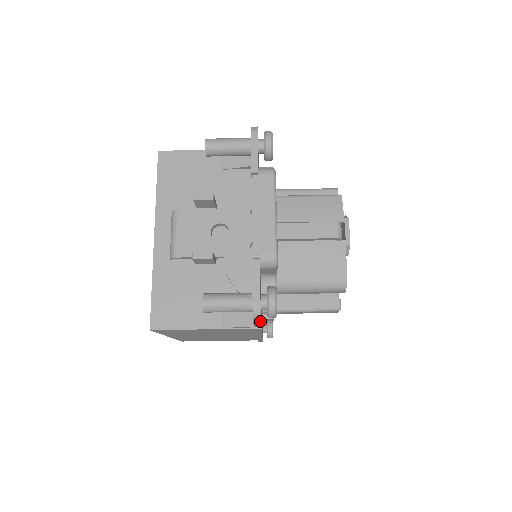
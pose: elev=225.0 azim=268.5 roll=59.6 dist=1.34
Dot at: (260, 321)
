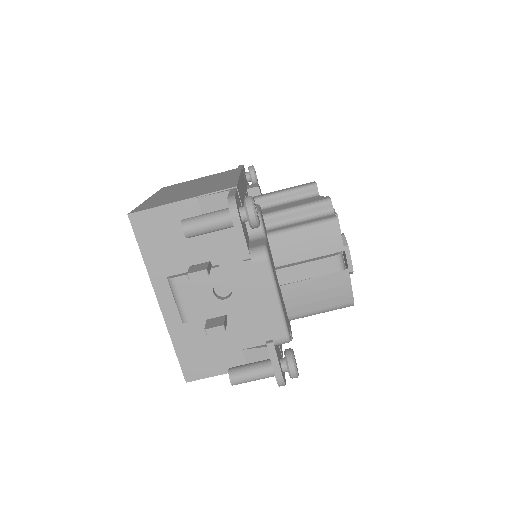
Dot at: (285, 384)
